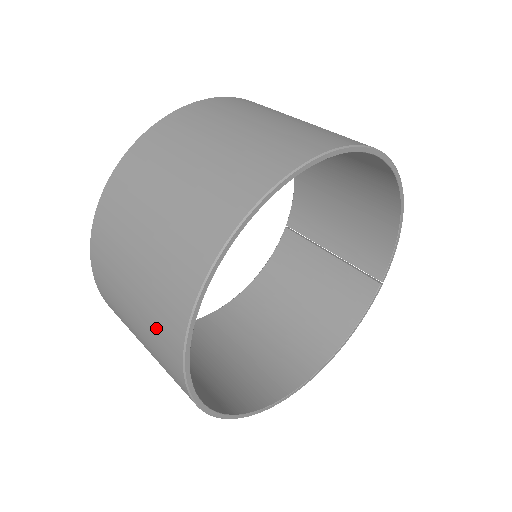
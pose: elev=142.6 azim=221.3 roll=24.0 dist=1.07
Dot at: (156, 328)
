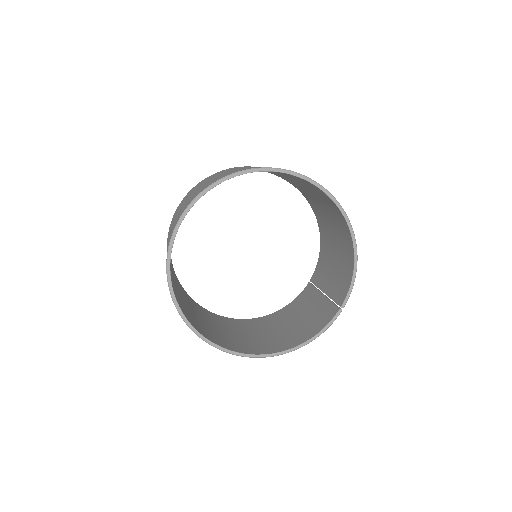
Dot at: occluded
